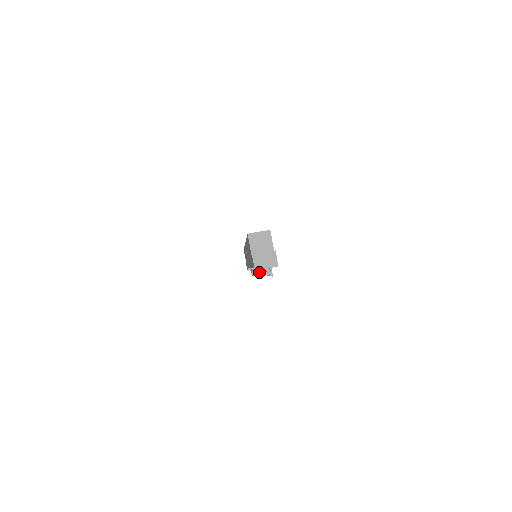
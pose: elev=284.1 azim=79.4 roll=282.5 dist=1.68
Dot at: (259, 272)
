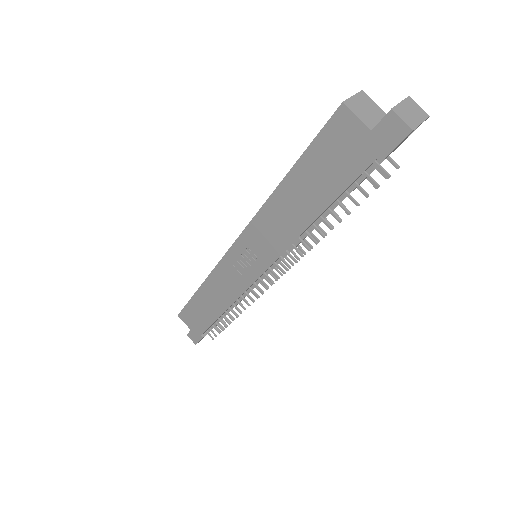
Dot at: (382, 168)
